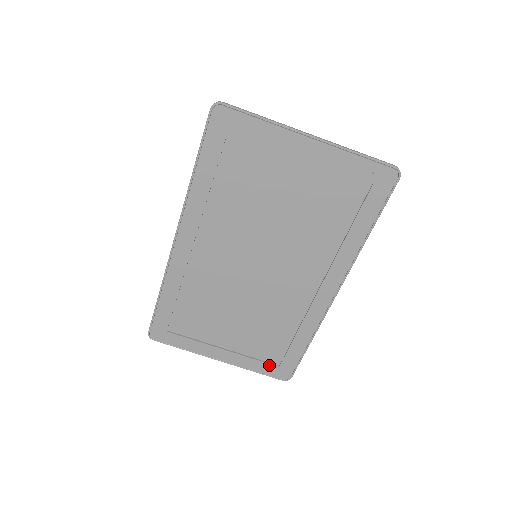
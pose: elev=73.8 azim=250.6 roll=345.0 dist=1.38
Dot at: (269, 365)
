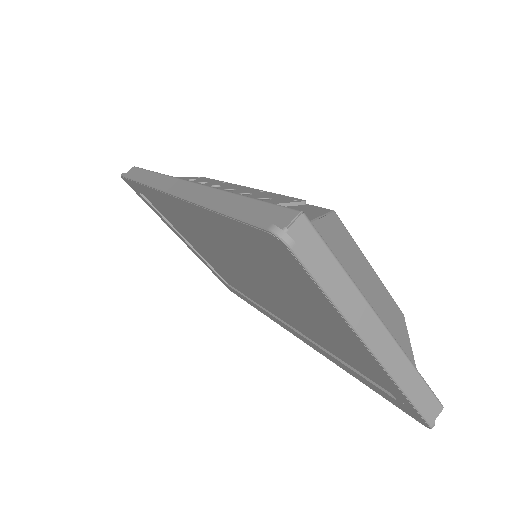
Dot at: (220, 277)
